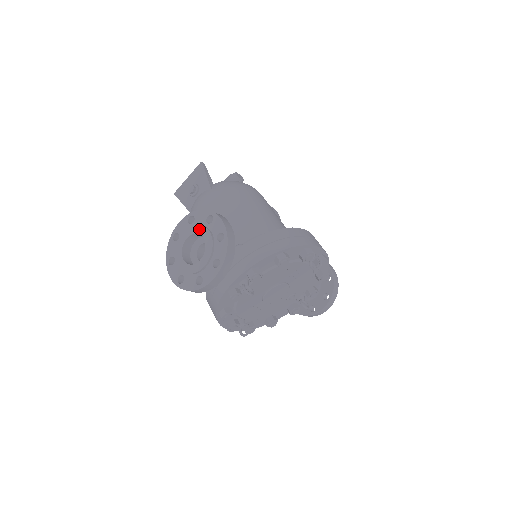
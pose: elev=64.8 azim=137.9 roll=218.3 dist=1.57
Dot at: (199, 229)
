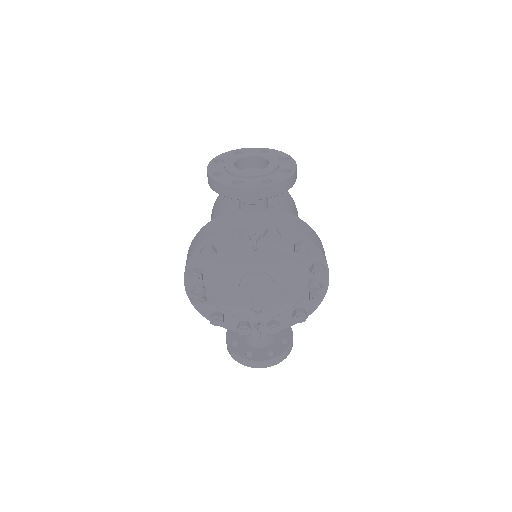
Dot at: (269, 157)
